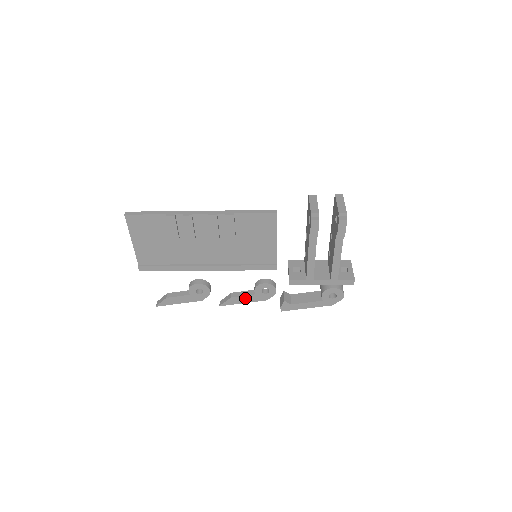
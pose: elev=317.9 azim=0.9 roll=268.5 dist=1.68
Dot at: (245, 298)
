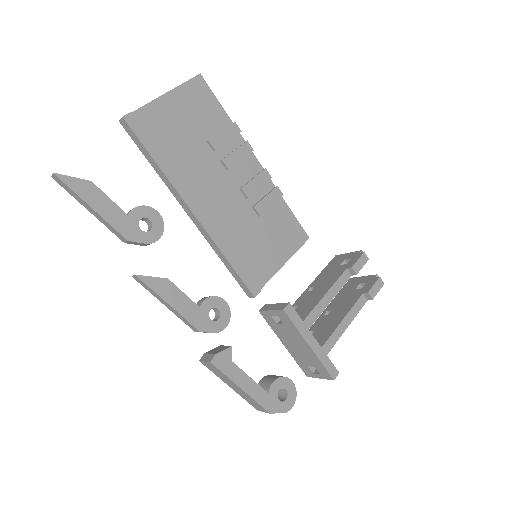
Dot at: (181, 299)
